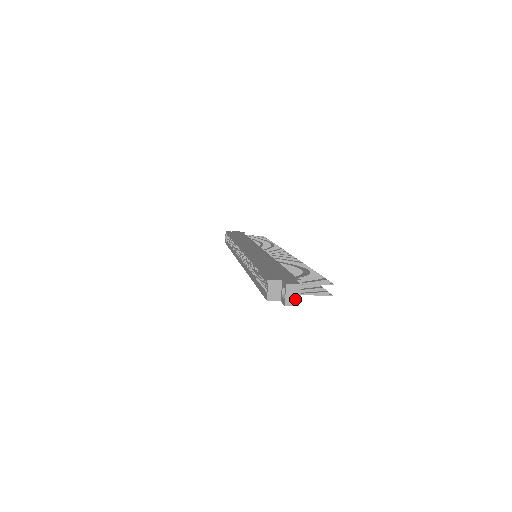
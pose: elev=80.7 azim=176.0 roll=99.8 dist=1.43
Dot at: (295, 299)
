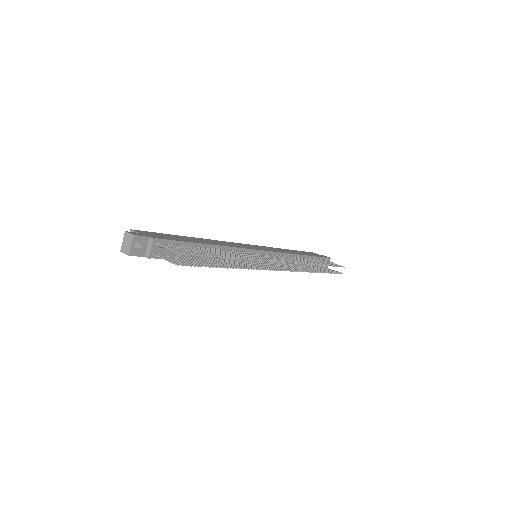
Dot at: (128, 248)
